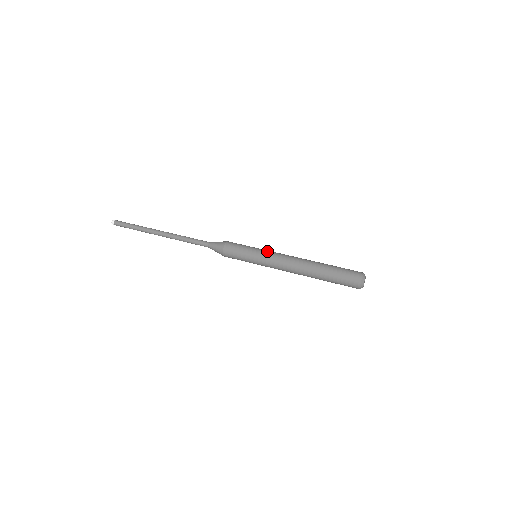
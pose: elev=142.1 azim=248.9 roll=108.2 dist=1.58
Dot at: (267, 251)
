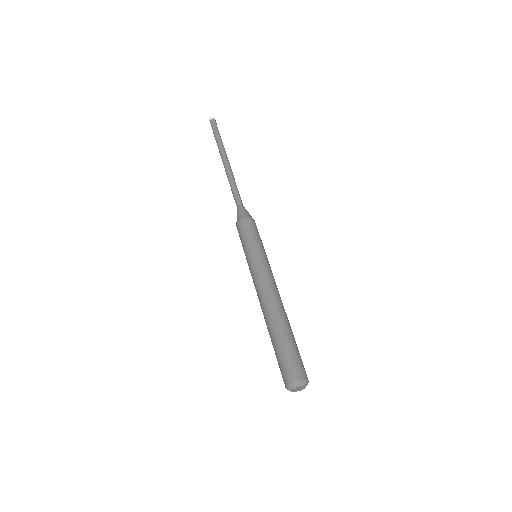
Dot at: (257, 262)
